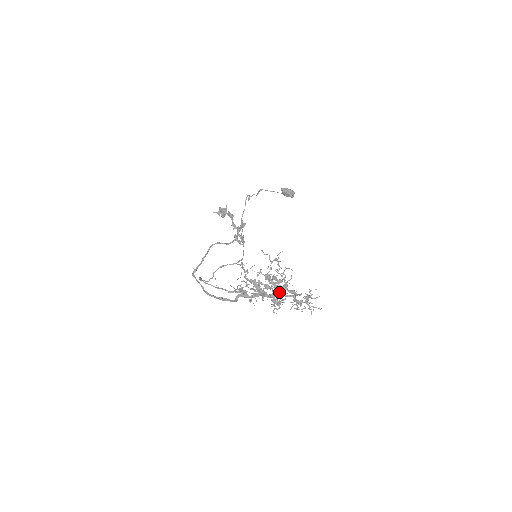
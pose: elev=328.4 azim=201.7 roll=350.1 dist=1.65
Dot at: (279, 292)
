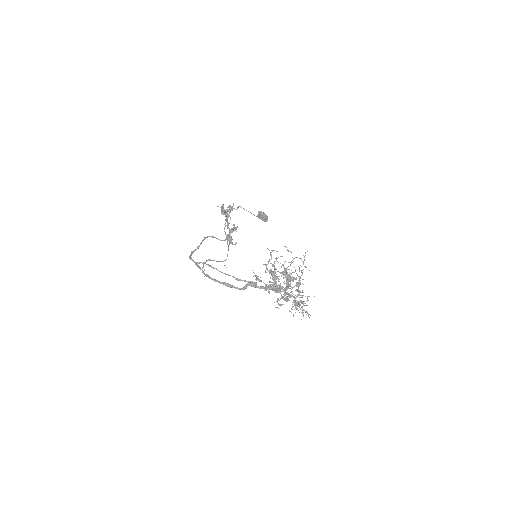
Dot at: (290, 288)
